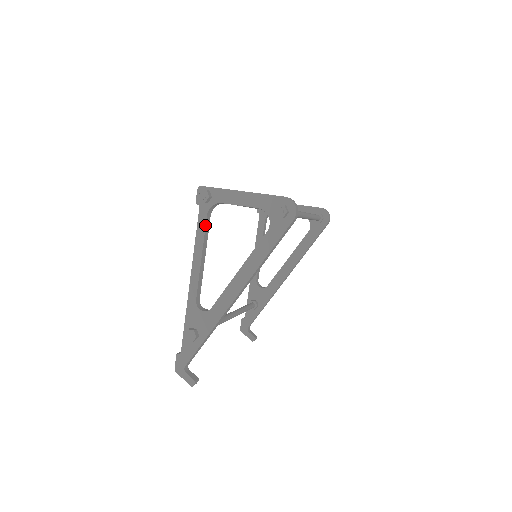
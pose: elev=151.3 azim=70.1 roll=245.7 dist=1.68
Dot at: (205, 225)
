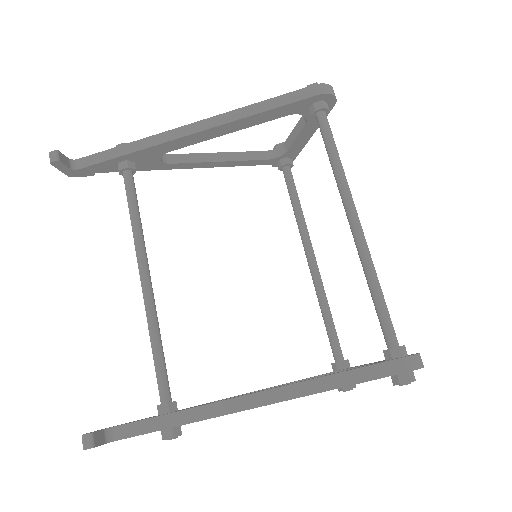
Dot at: (255, 152)
